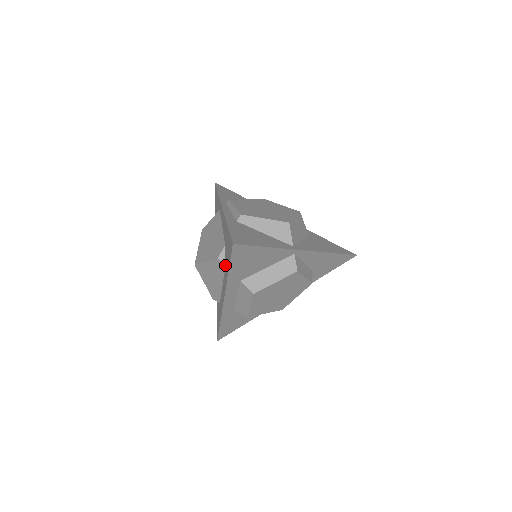
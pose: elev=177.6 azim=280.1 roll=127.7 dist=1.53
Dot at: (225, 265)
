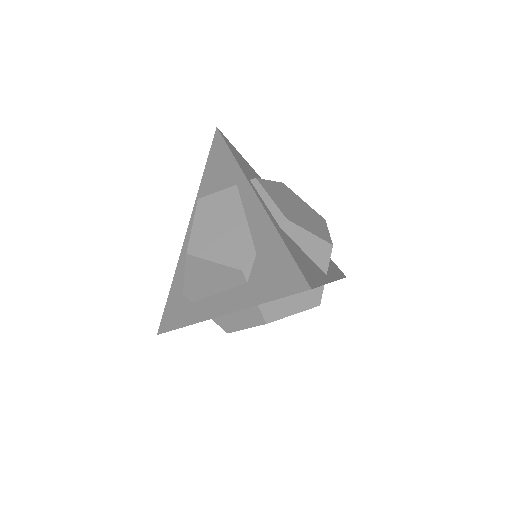
Dot at: (248, 281)
